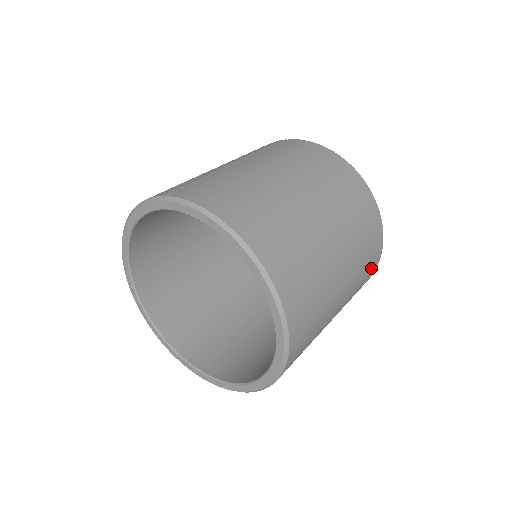
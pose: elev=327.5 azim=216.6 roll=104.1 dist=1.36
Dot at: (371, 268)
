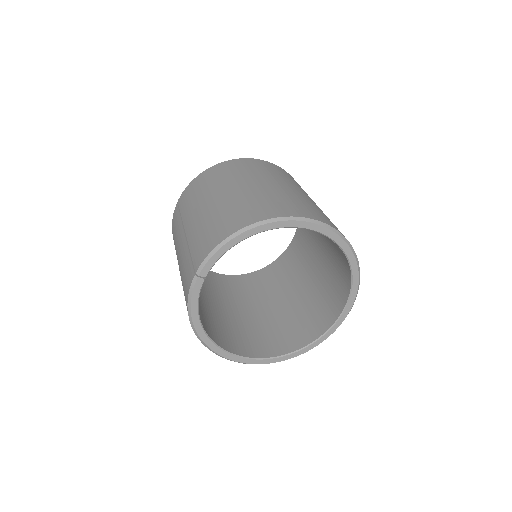
Dot at: occluded
